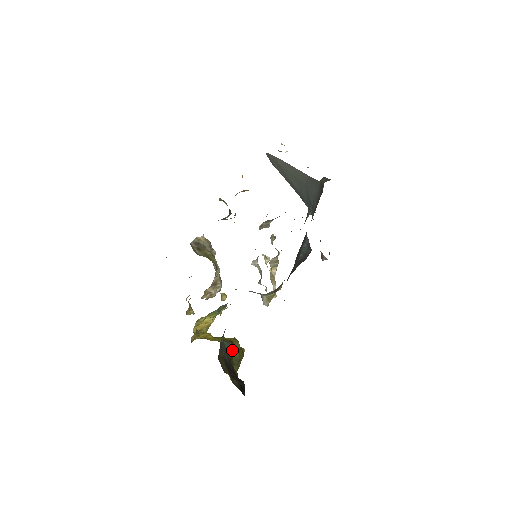
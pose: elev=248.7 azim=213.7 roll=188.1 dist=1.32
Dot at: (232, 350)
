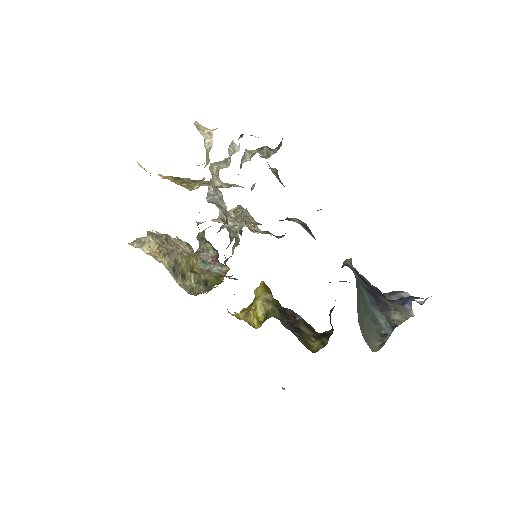
Dot at: (277, 308)
